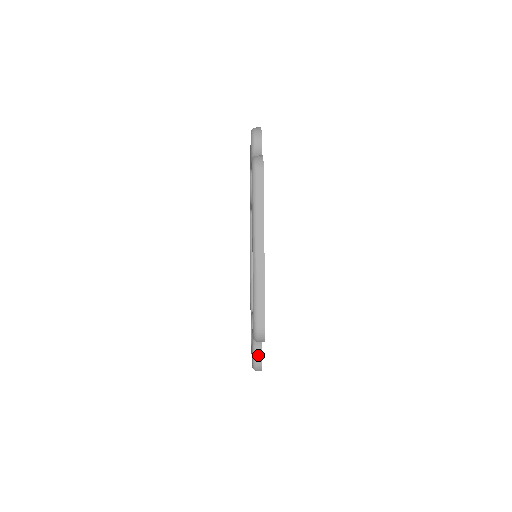
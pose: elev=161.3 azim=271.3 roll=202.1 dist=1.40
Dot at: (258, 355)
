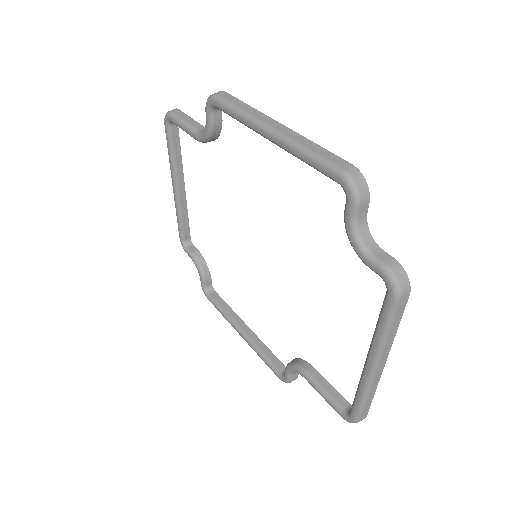
Dot at: (295, 377)
